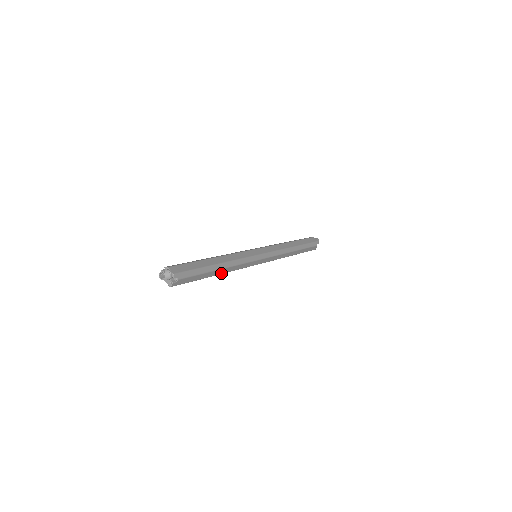
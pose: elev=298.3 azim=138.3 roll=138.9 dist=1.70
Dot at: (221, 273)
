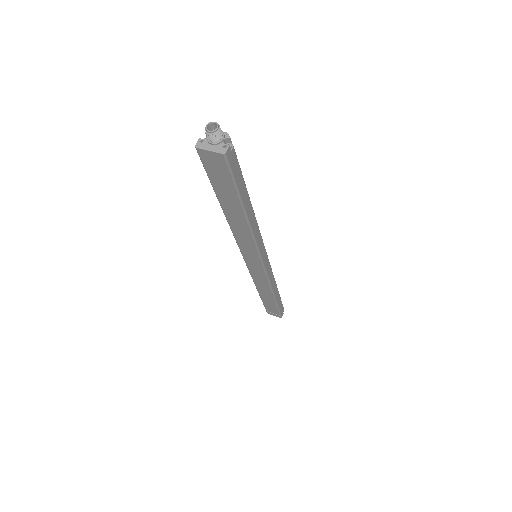
Dot at: (249, 220)
